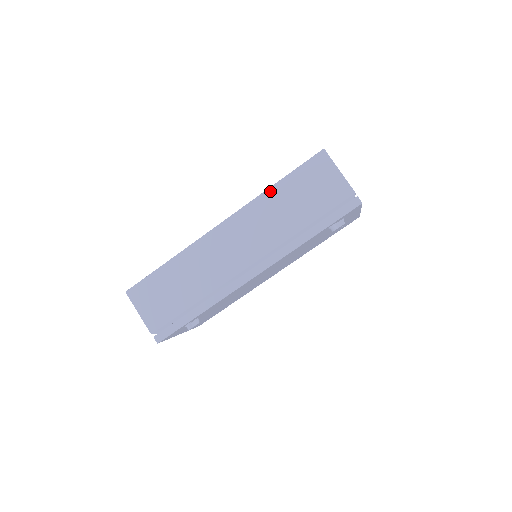
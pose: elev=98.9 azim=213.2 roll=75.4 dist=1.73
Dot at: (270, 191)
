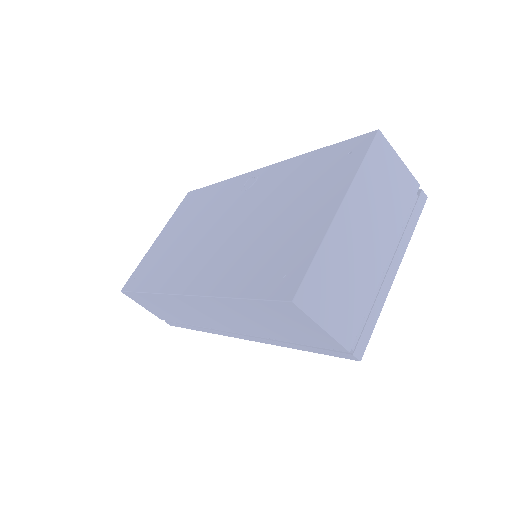
Dot at: (227, 300)
